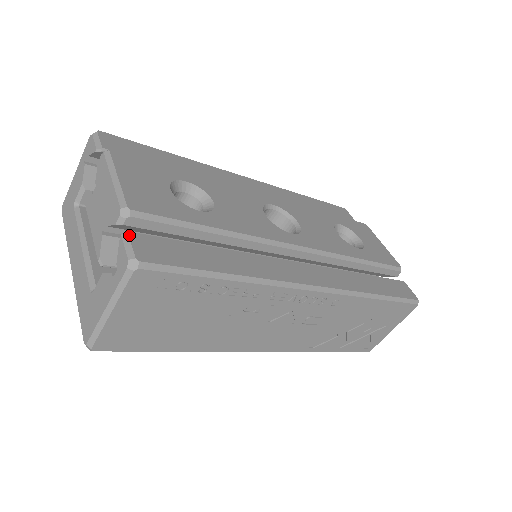
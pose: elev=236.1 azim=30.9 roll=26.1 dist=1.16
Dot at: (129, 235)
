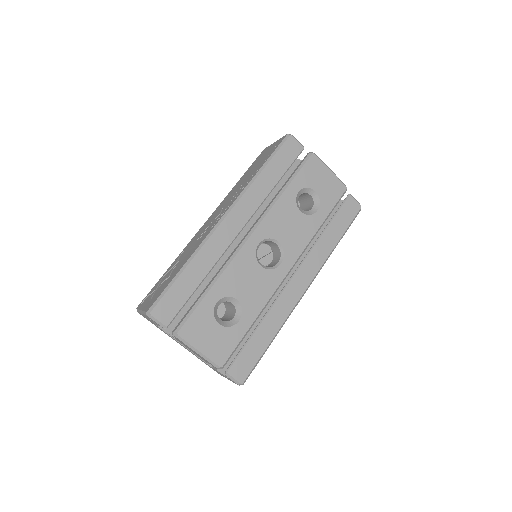
Dot at: (229, 374)
